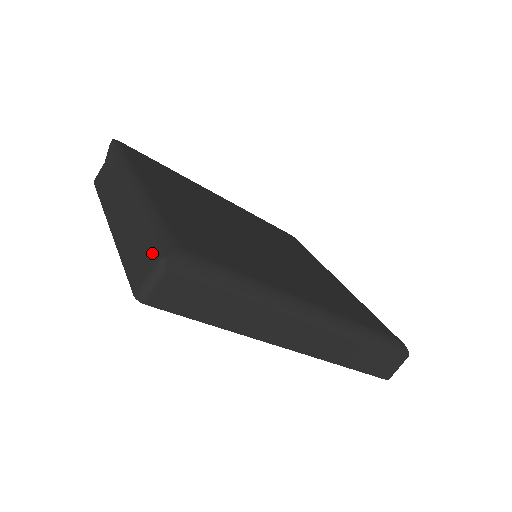
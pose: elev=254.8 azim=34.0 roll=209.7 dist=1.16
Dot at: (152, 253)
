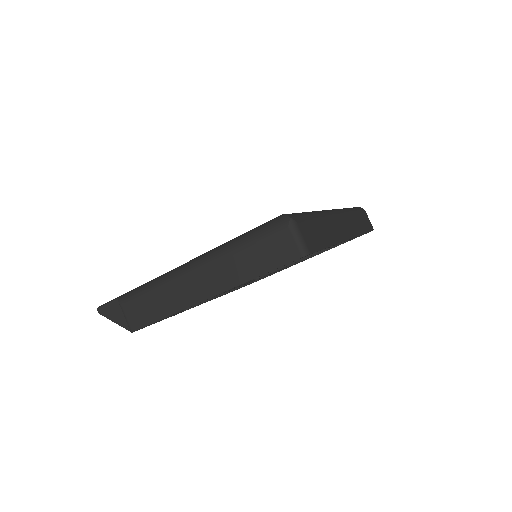
Dot at: (278, 231)
